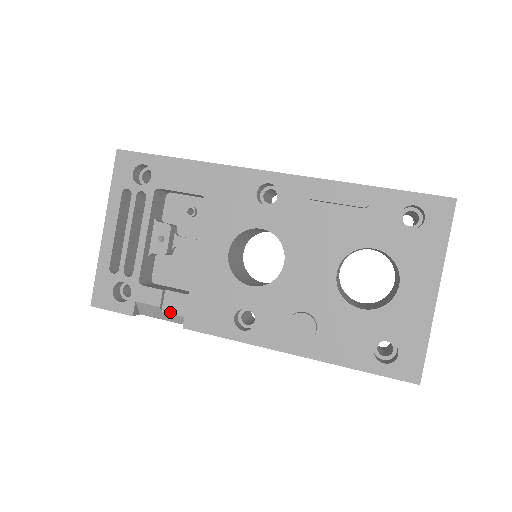
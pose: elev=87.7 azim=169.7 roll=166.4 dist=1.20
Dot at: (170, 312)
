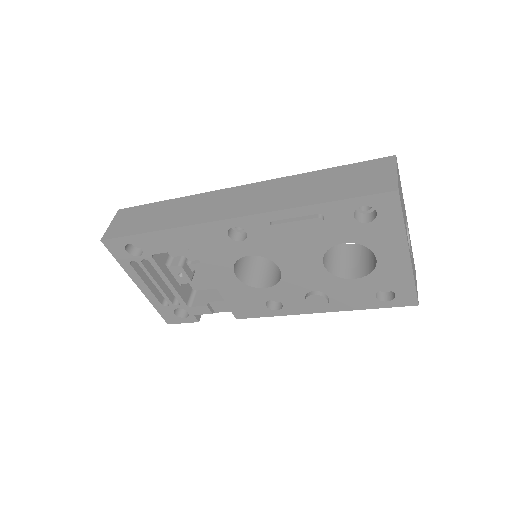
Dot at: occluded
